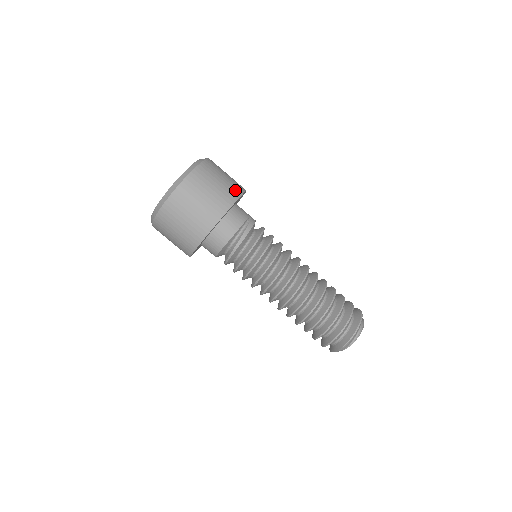
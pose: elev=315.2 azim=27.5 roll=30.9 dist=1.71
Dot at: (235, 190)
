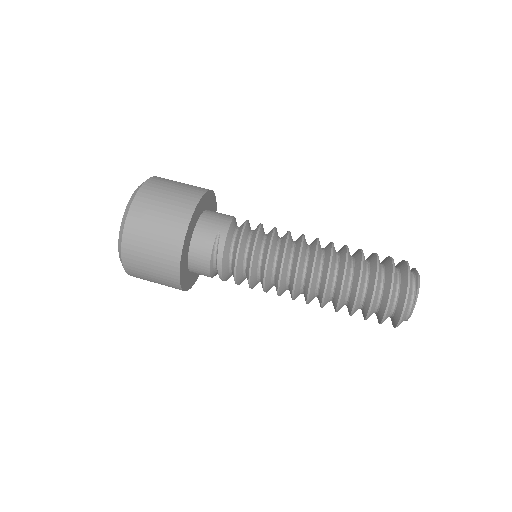
Dot at: (176, 232)
